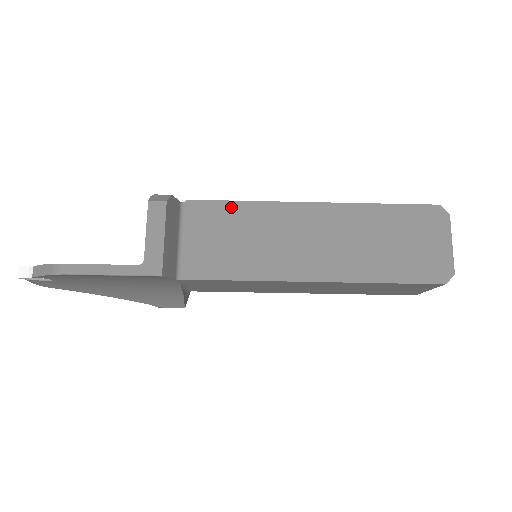
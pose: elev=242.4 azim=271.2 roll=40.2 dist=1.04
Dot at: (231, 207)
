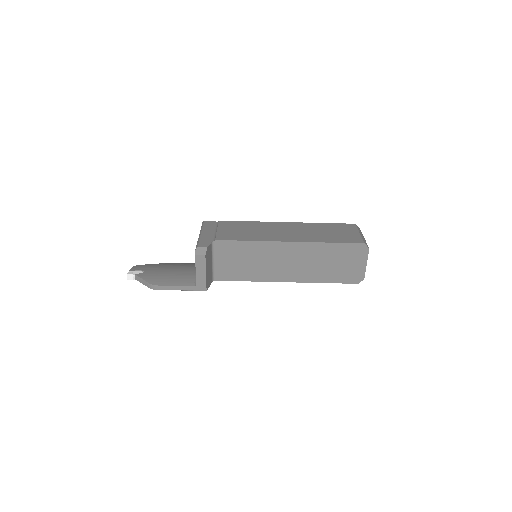
Dot at: (241, 244)
